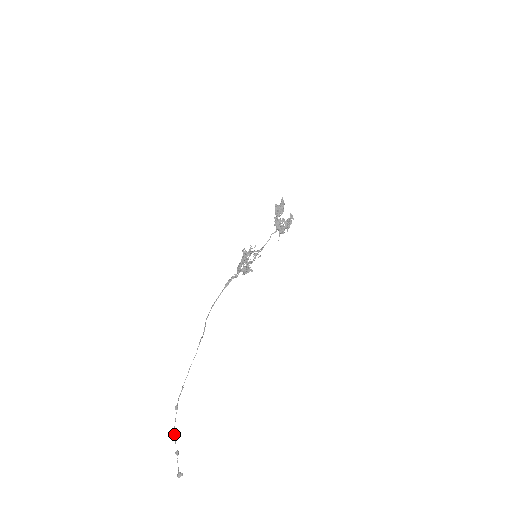
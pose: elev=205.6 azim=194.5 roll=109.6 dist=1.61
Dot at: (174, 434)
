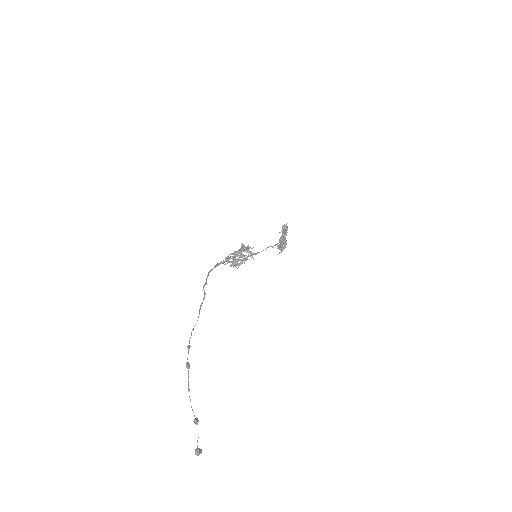
Dot at: occluded
